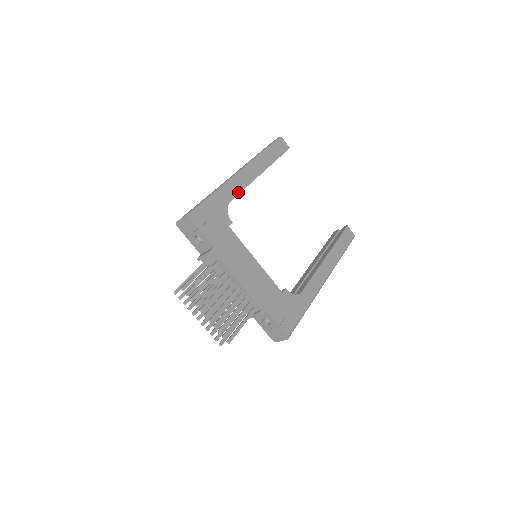
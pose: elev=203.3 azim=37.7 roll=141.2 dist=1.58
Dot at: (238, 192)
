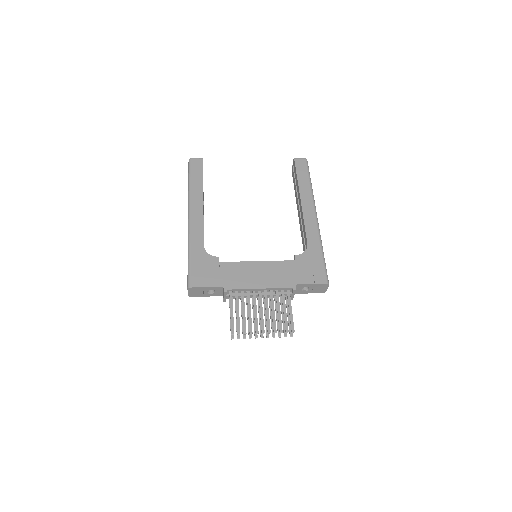
Dot at: (202, 233)
